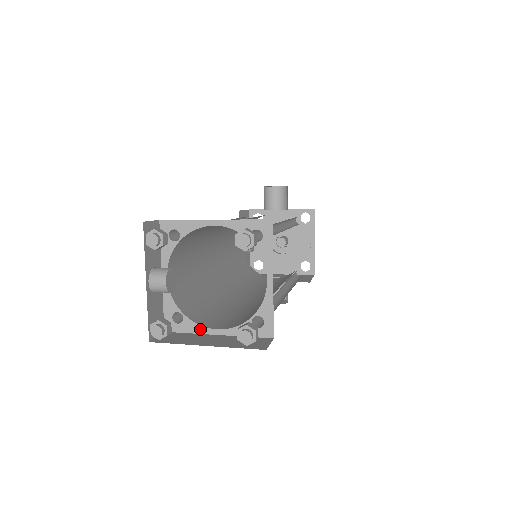
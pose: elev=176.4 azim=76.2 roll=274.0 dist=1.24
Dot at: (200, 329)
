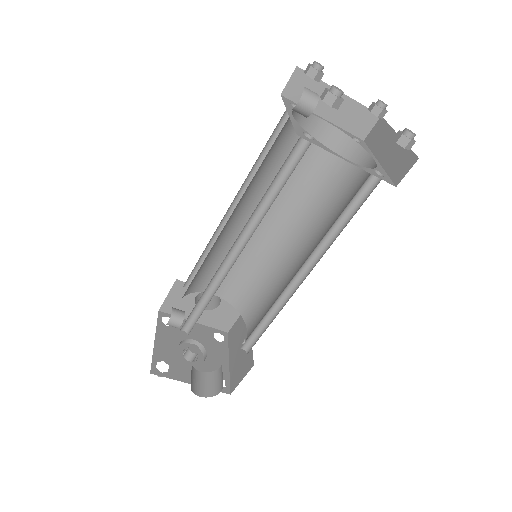
Dot at: (332, 152)
